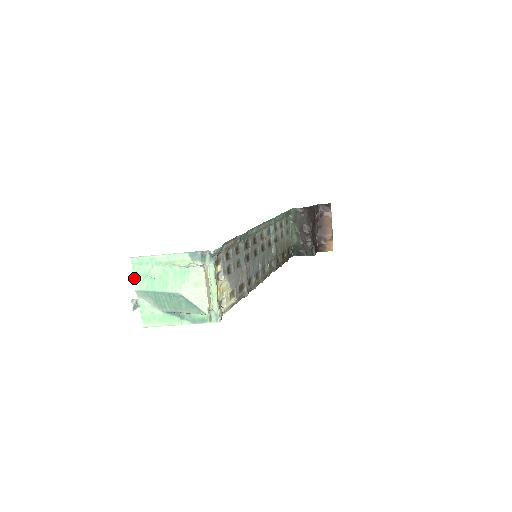
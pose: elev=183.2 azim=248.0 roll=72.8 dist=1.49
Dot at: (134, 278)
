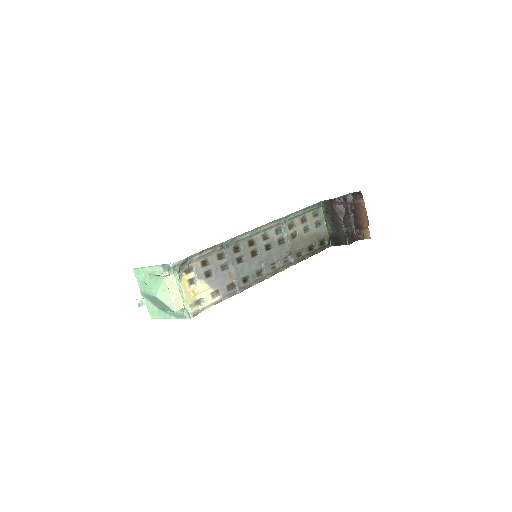
Dot at: (138, 283)
